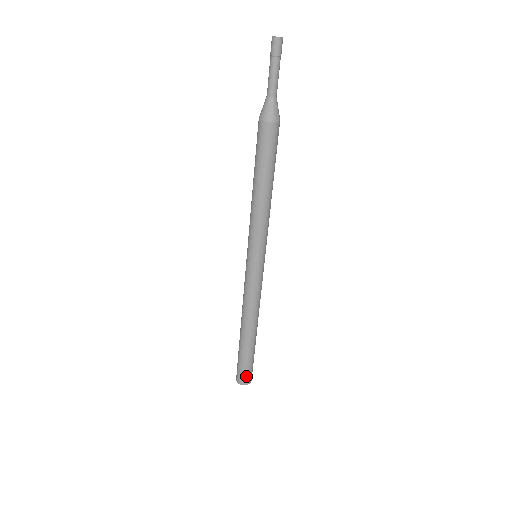
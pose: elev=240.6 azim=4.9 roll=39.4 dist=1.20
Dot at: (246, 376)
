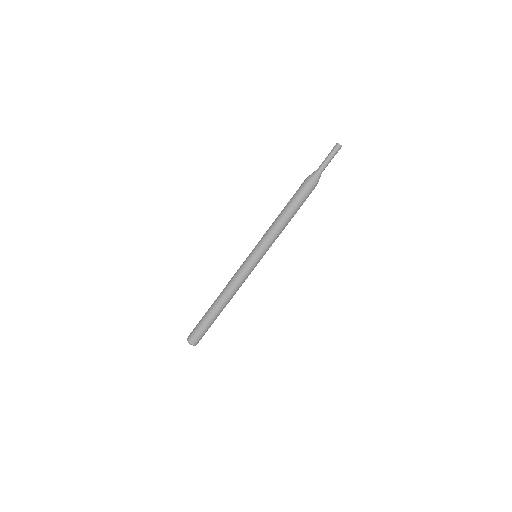
Dot at: (199, 338)
